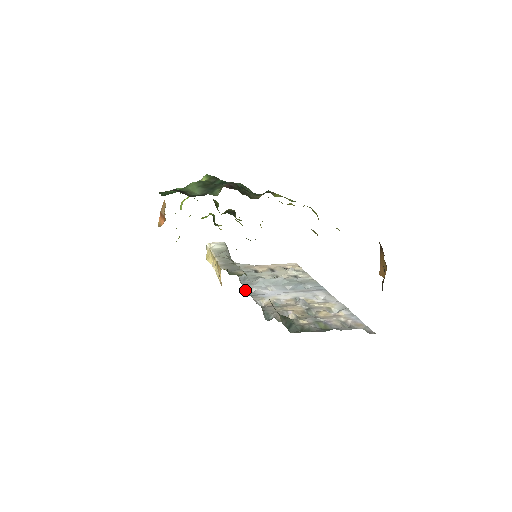
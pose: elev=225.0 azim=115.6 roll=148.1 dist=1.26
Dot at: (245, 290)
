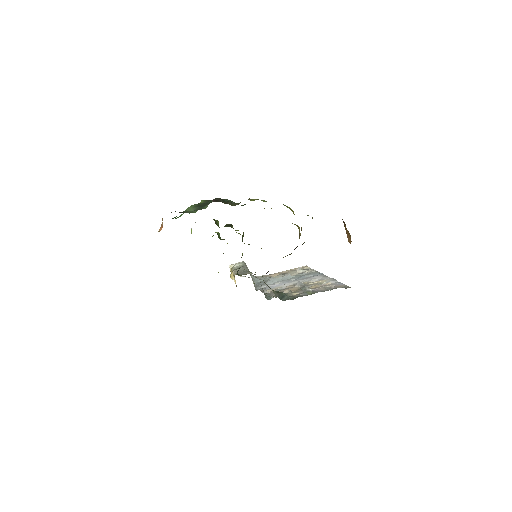
Dot at: (257, 288)
